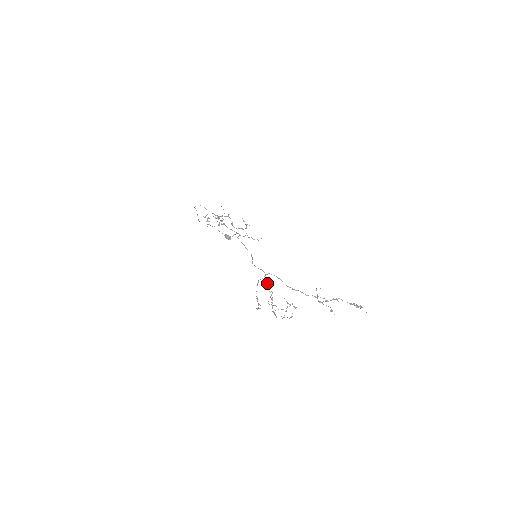
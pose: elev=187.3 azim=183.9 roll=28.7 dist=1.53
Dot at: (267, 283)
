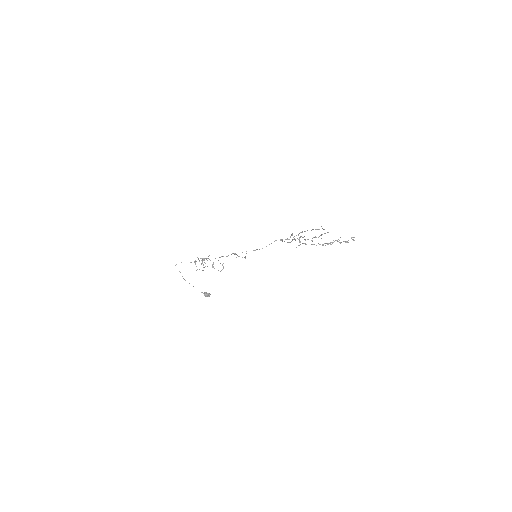
Dot at: occluded
